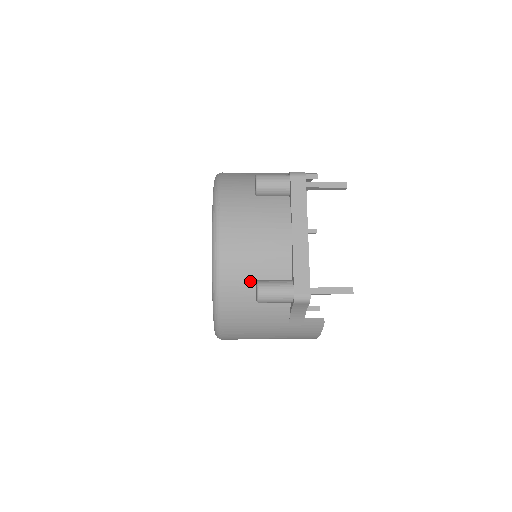
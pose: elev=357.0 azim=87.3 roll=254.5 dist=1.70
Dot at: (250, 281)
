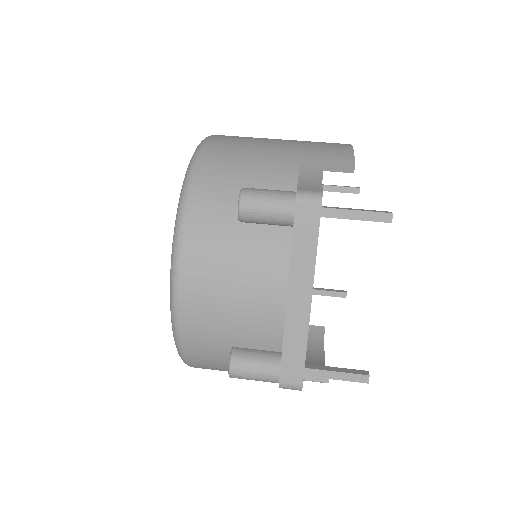
Dot at: (223, 346)
